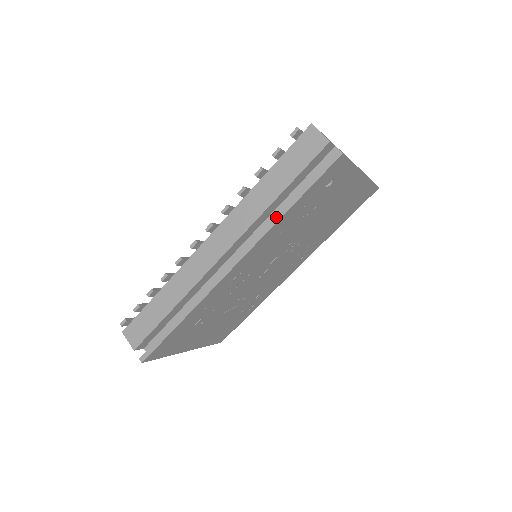
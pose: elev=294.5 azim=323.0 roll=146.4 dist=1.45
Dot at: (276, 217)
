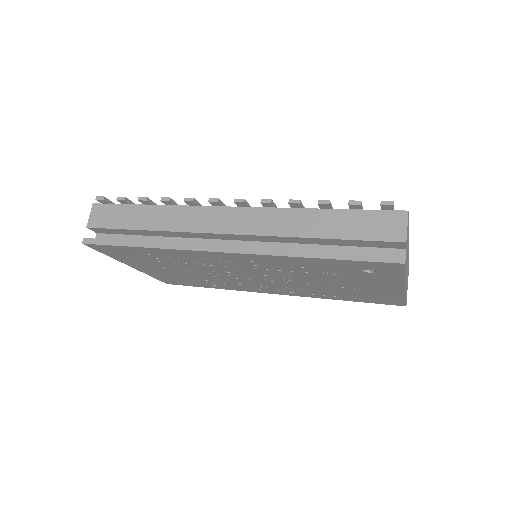
Dot at: (298, 252)
